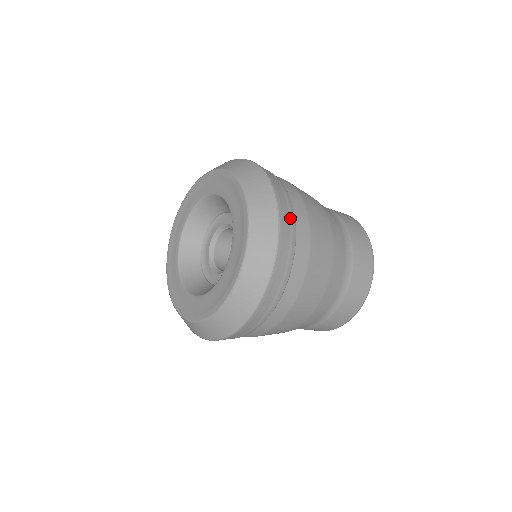
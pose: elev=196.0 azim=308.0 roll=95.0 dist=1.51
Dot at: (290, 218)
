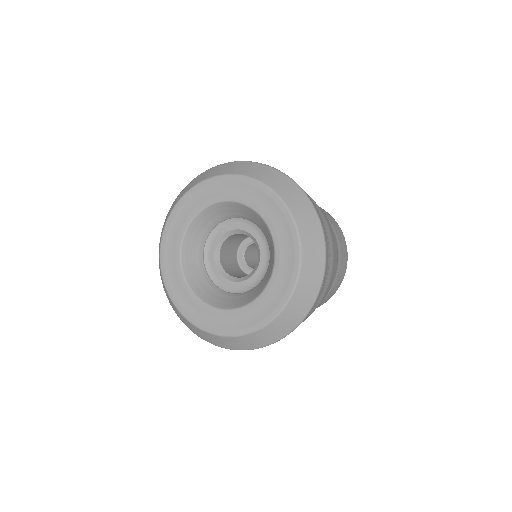
Dot at: (328, 245)
